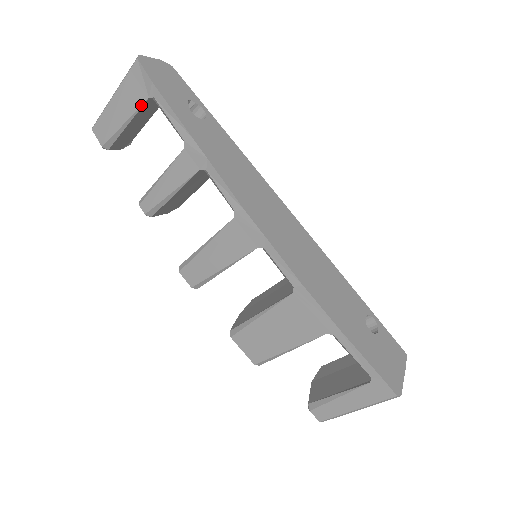
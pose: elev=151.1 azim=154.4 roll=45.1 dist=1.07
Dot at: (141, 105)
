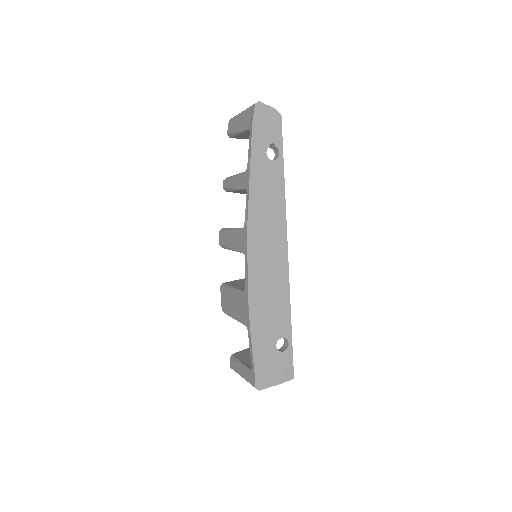
Dot at: (245, 130)
